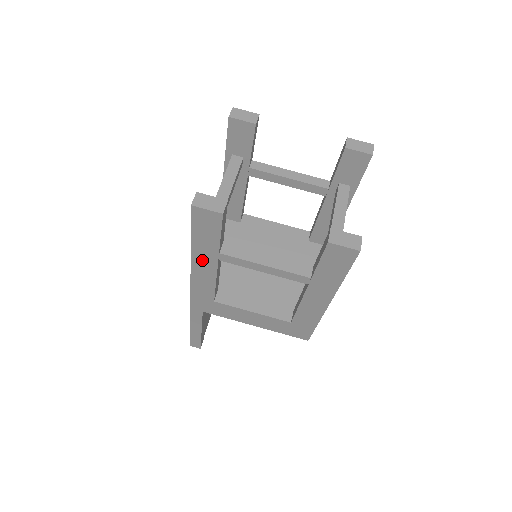
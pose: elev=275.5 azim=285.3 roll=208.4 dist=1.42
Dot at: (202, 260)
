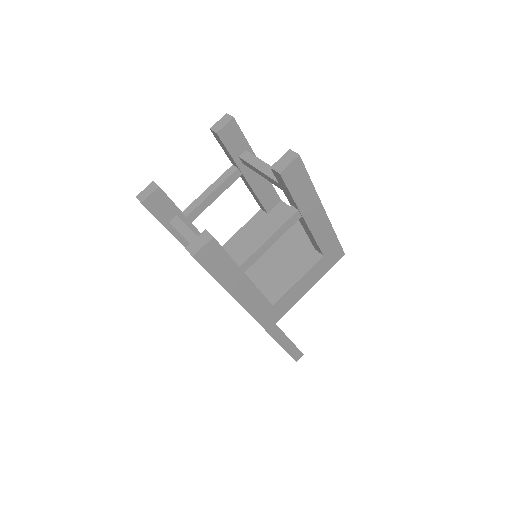
Dot at: (236, 286)
